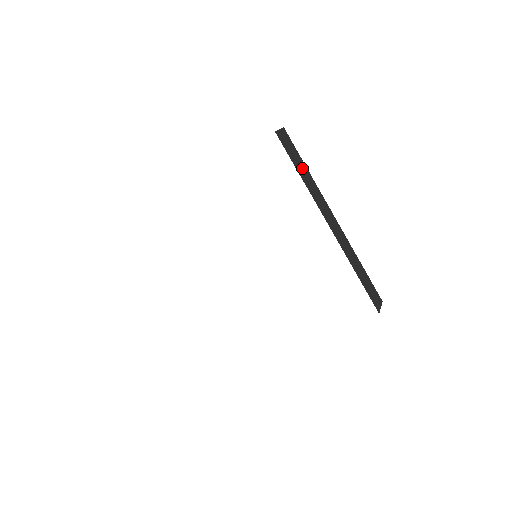
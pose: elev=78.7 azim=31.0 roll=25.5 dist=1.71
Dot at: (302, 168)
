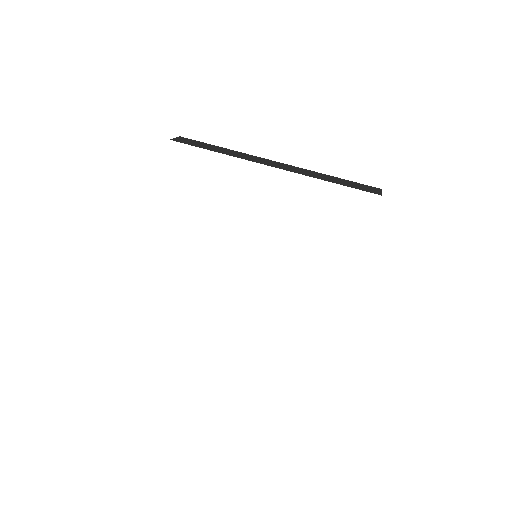
Dot at: (215, 148)
